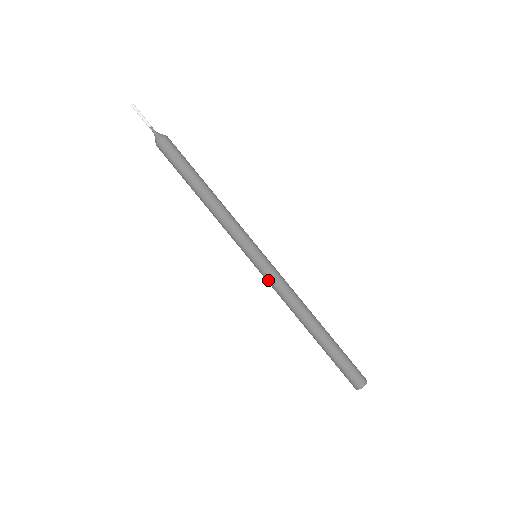
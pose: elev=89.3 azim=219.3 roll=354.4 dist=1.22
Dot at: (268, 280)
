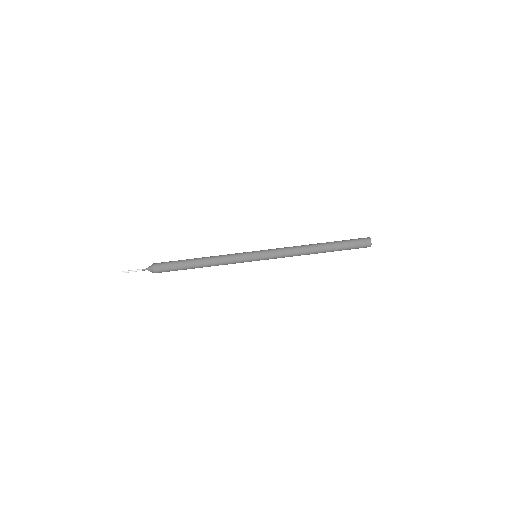
Dot at: (274, 255)
